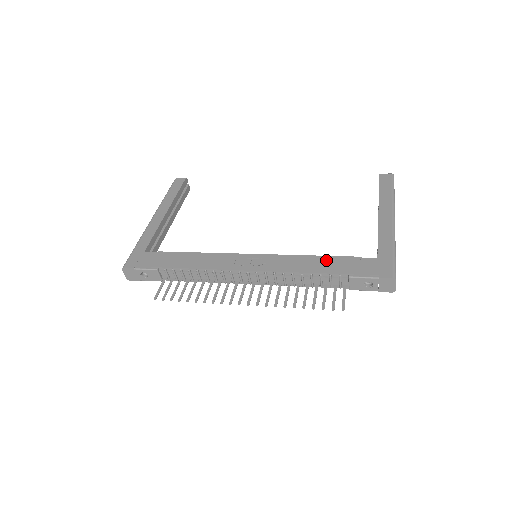
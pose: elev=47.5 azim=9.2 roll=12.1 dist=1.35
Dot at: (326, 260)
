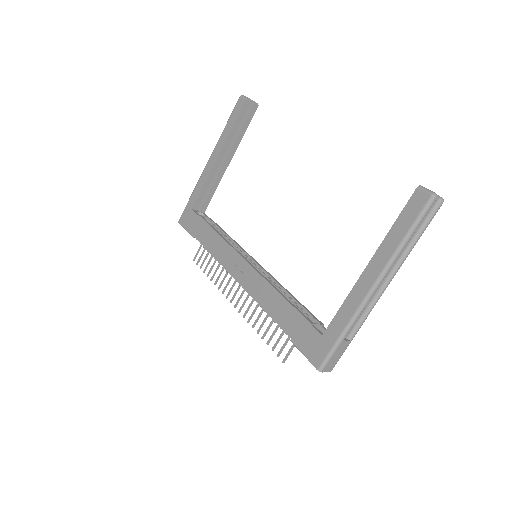
Dot at: (285, 308)
